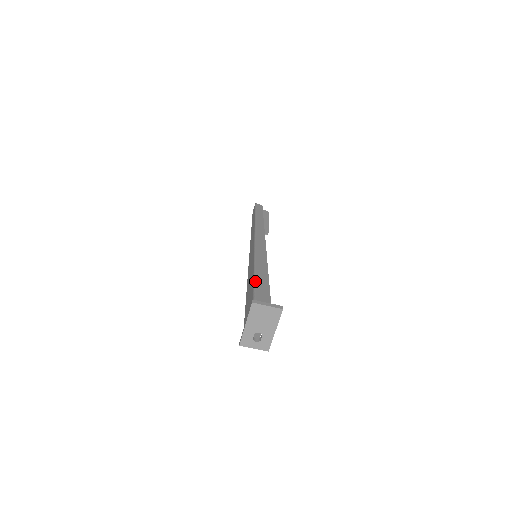
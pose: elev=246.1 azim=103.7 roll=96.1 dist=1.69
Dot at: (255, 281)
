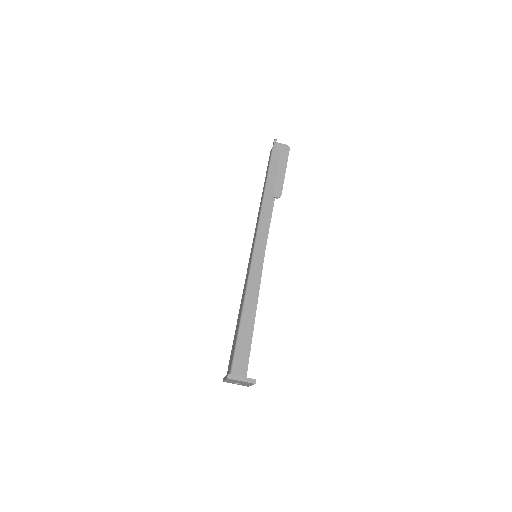
Dot at: (239, 332)
